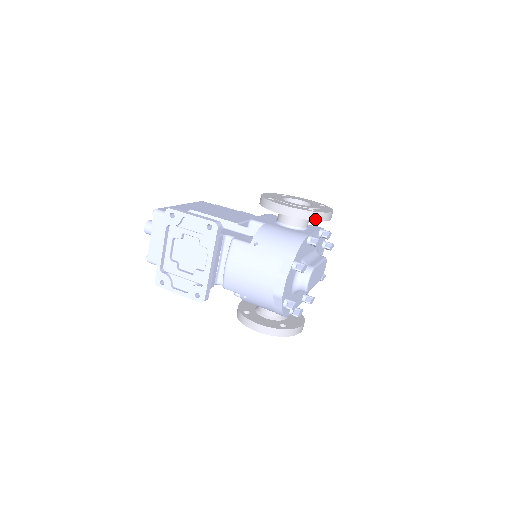
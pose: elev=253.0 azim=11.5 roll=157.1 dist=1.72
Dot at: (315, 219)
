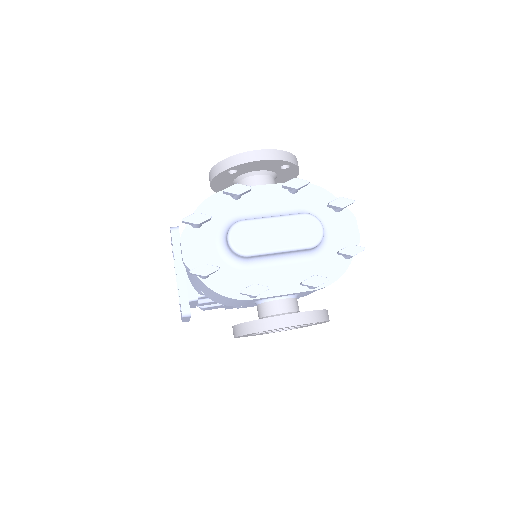
Dot at: (229, 166)
